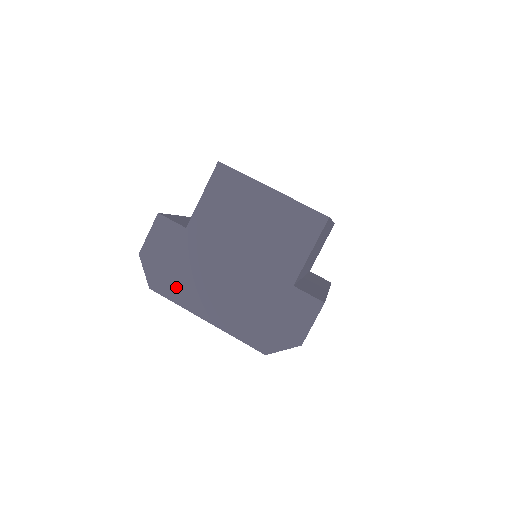
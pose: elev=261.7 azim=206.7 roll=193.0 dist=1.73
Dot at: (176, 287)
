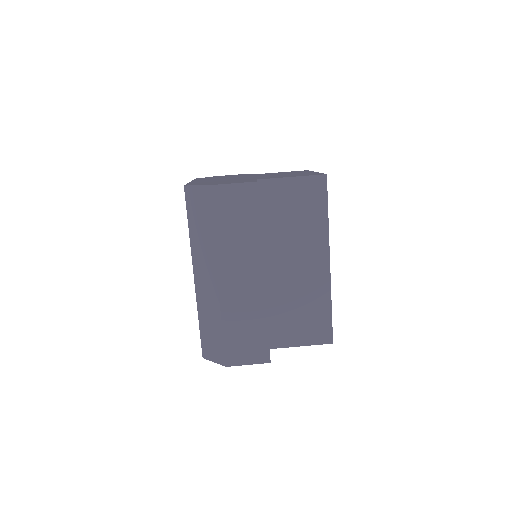
Dot at: occluded
